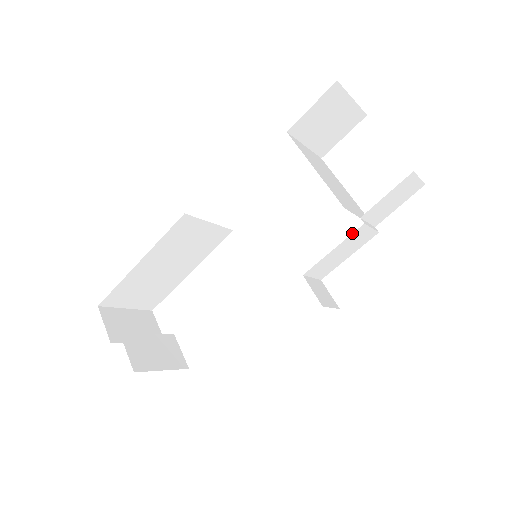
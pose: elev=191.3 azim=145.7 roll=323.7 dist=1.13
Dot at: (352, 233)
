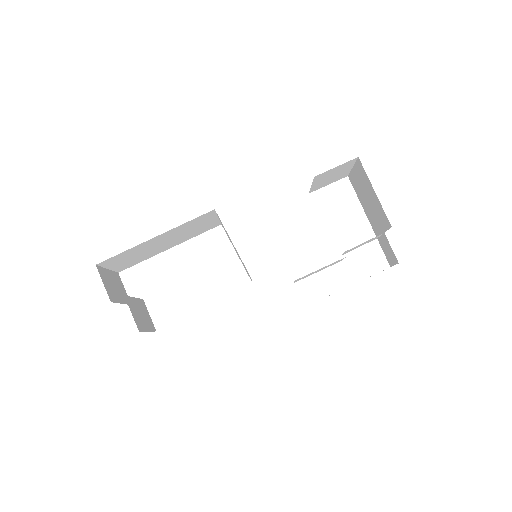
Dot at: occluded
